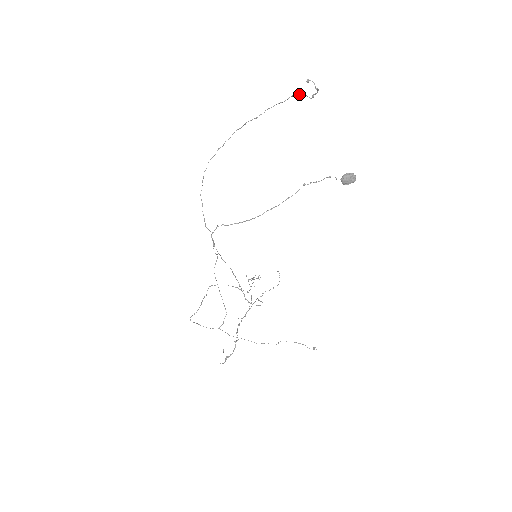
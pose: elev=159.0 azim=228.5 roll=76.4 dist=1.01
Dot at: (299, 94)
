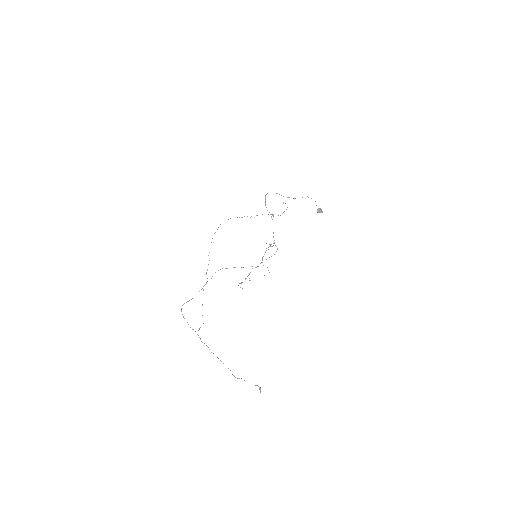
Dot at: occluded
